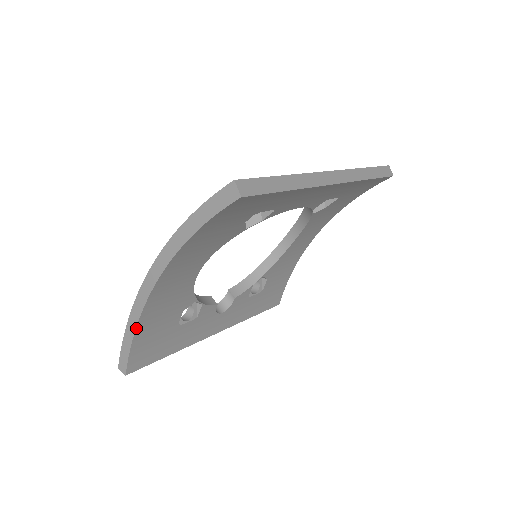
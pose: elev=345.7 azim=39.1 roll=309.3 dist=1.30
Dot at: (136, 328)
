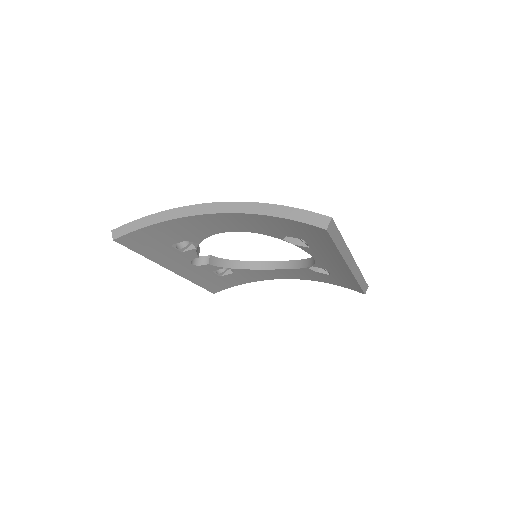
Dot at: (160, 222)
